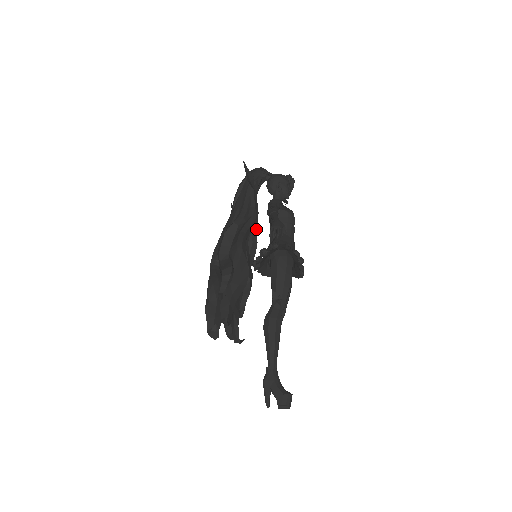
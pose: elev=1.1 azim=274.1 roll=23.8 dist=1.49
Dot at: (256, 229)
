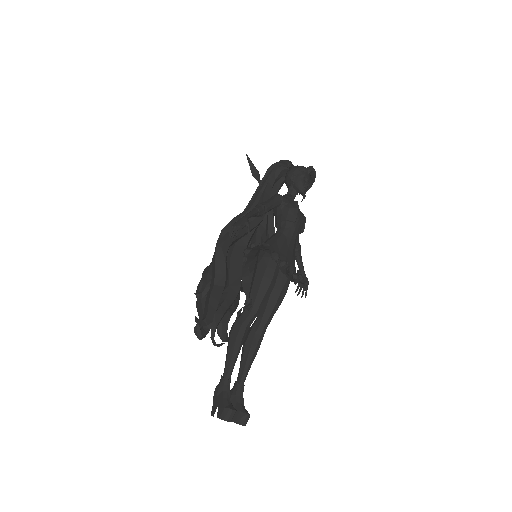
Dot at: (274, 227)
